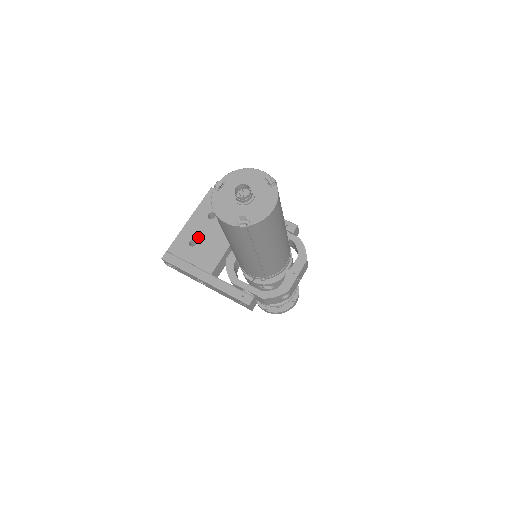
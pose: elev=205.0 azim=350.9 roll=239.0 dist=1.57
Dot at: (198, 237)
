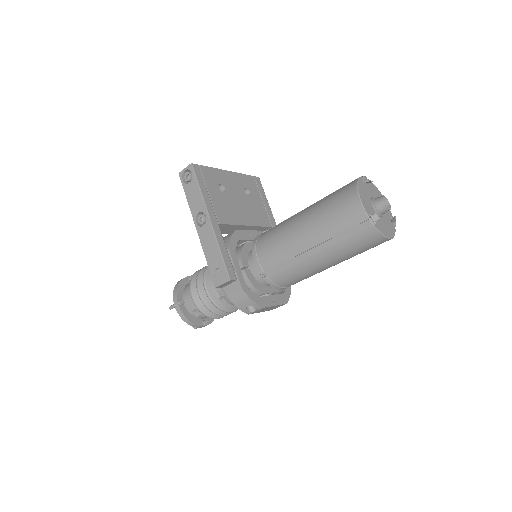
Dot at: (229, 190)
